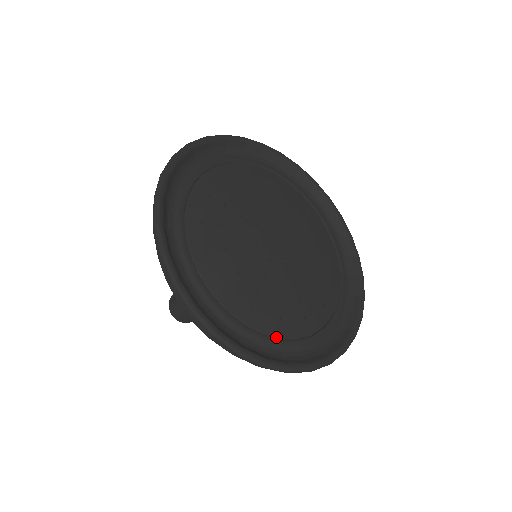
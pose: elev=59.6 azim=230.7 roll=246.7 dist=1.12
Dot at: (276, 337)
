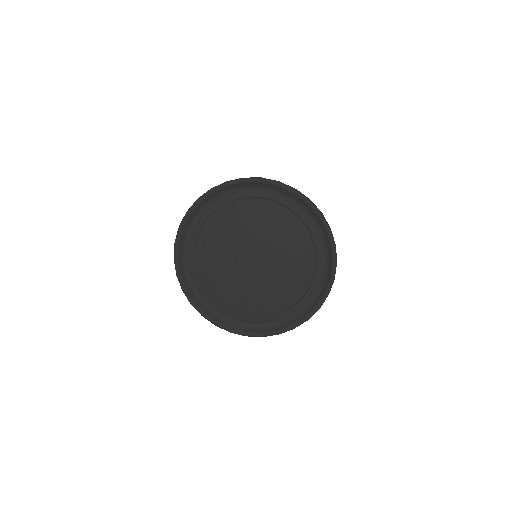
Dot at: (280, 313)
